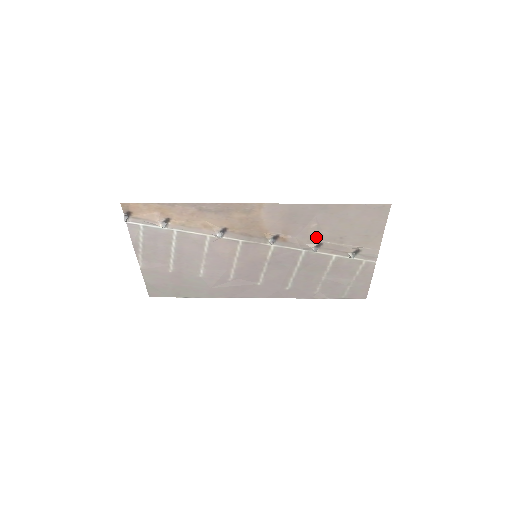
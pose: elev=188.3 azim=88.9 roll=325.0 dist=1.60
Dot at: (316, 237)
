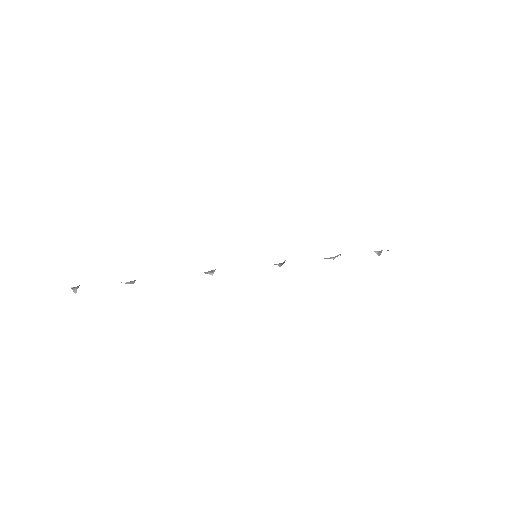
Dot at: occluded
